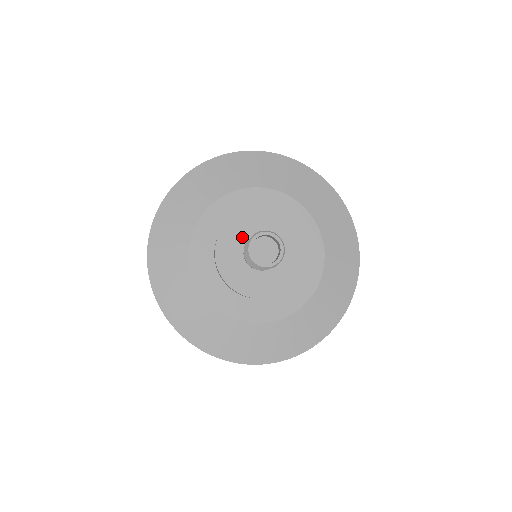
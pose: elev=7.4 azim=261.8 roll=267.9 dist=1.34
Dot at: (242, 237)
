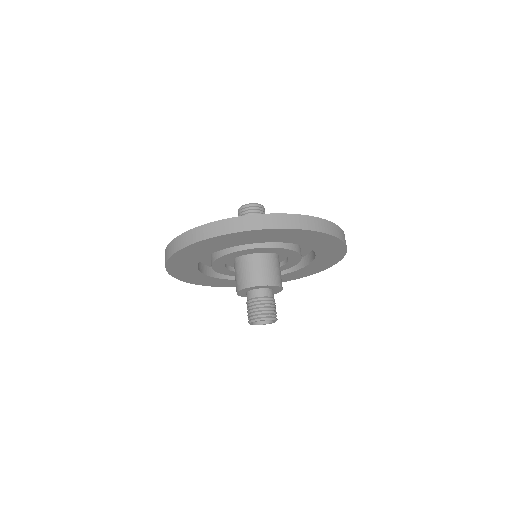
Dot at: occluded
